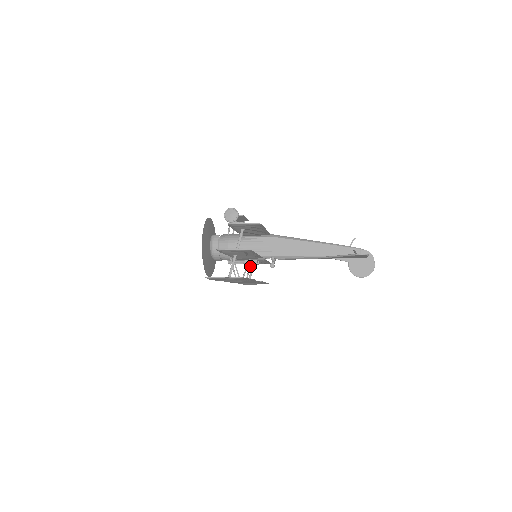
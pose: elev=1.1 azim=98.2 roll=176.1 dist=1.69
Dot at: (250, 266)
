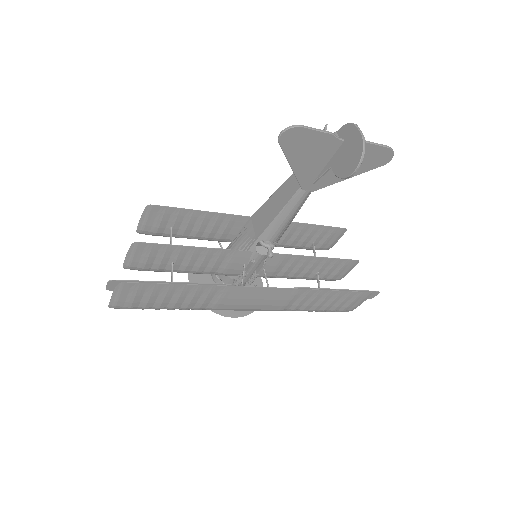
Dot at: (264, 274)
